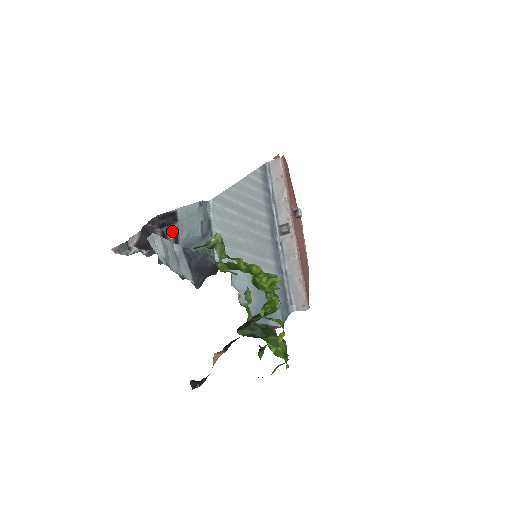
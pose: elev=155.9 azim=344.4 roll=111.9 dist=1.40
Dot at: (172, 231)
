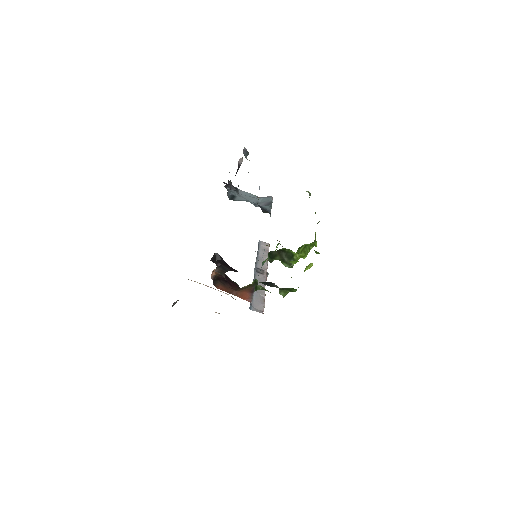
Dot at: (232, 192)
